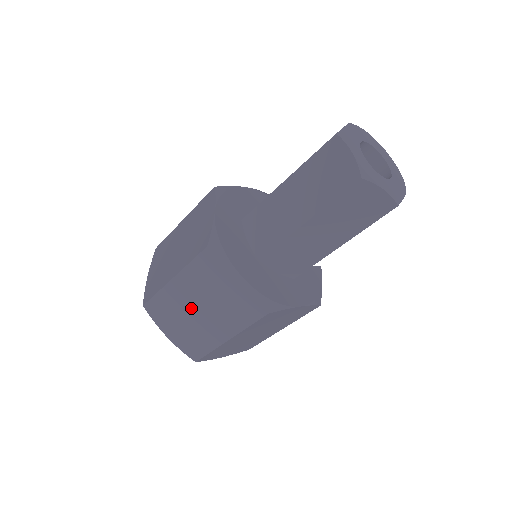
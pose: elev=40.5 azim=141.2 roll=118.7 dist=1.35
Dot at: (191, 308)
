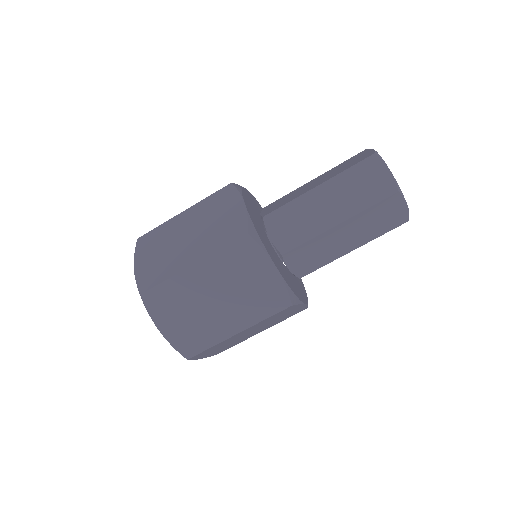
Dot at: (204, 298)
